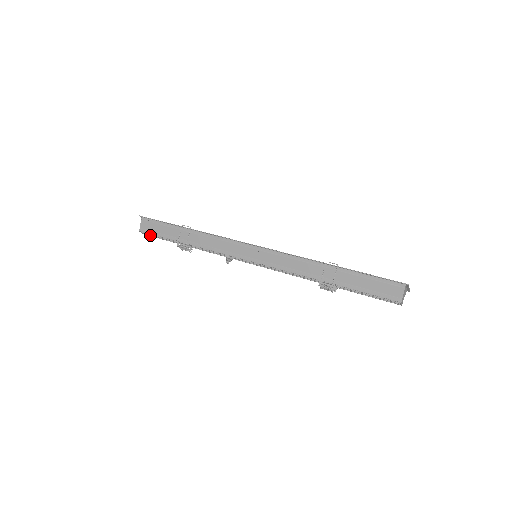
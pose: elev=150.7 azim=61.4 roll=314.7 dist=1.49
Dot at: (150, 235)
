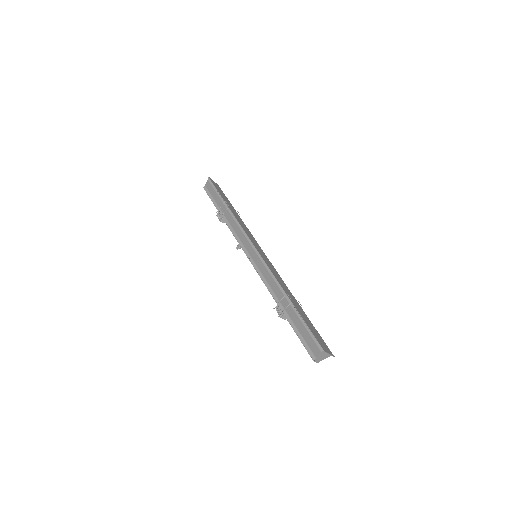
Dot at: occluded
